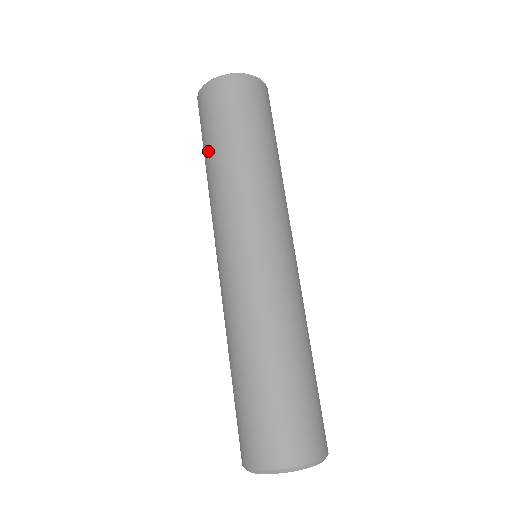
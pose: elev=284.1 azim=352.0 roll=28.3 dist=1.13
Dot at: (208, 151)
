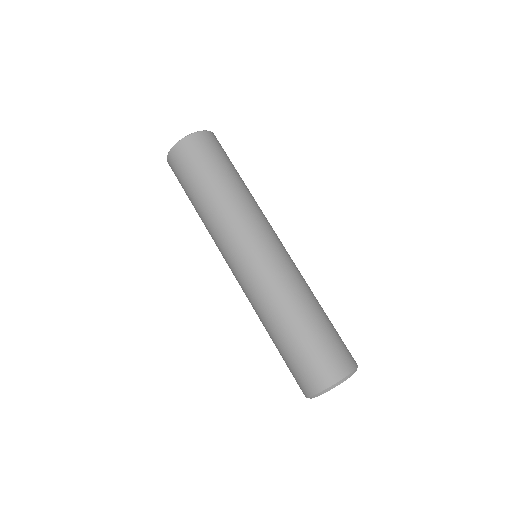
Dot at: (209, 181)
